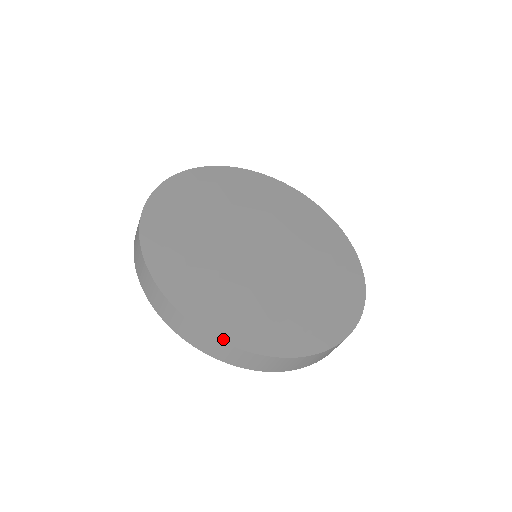
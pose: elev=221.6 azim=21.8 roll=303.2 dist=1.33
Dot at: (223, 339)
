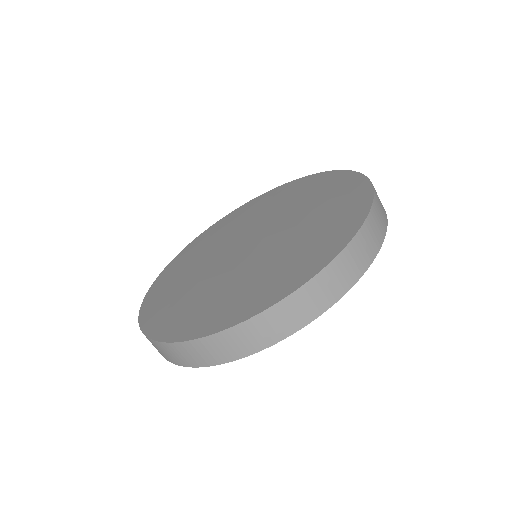
Dot at: (141, 322)
